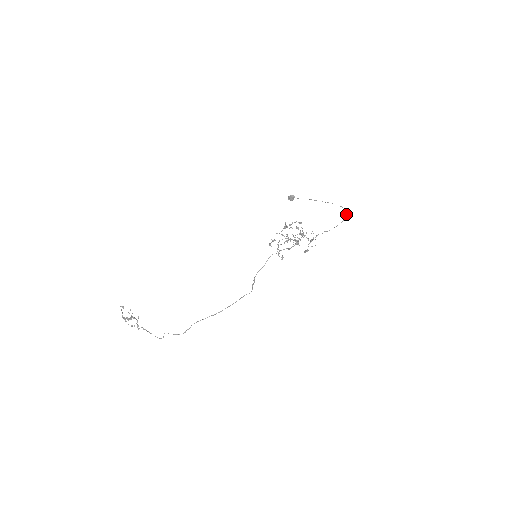
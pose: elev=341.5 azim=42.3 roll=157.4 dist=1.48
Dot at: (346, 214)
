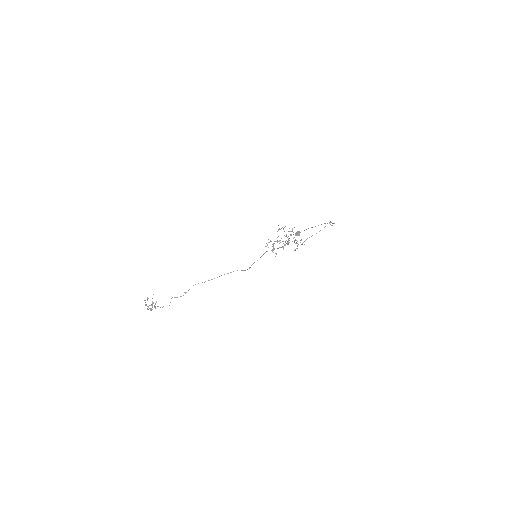
Dot at: (332, 225)
